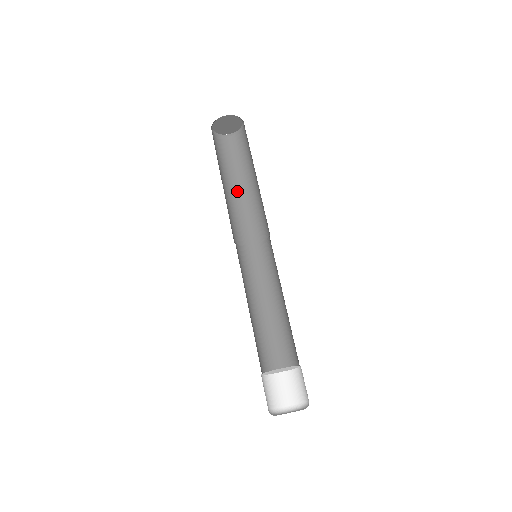
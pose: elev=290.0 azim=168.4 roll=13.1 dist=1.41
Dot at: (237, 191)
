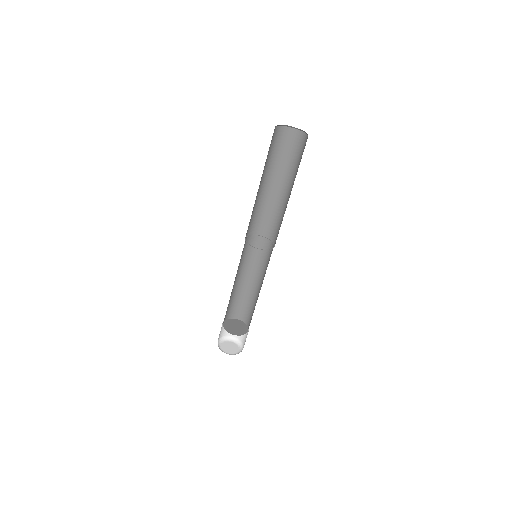
Dot at: (284, 191)
